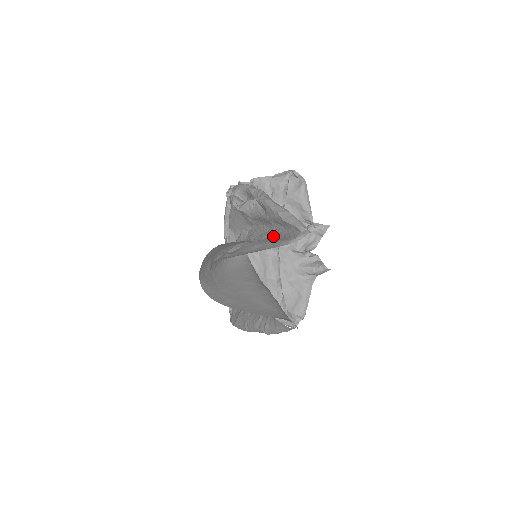
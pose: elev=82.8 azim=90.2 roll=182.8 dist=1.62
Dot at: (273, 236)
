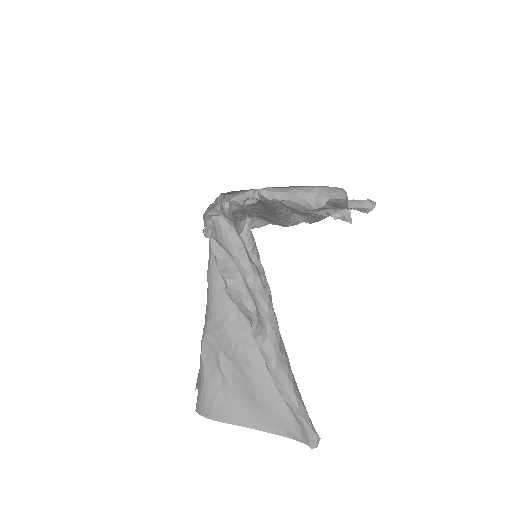
Dot at: occluded
